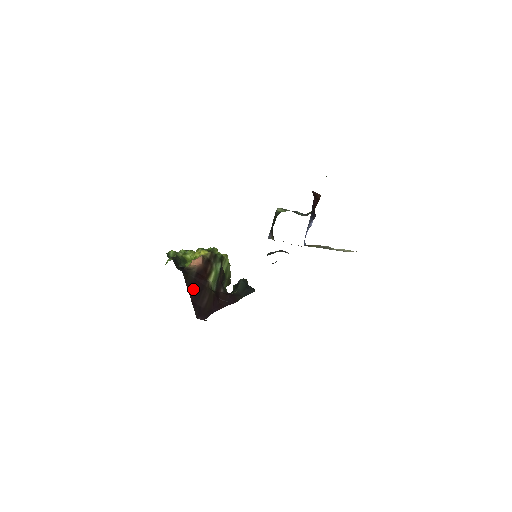
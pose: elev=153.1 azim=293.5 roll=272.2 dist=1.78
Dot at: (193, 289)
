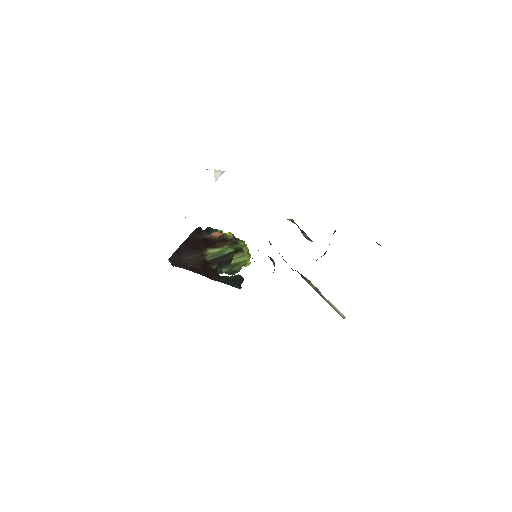
Dot at: (189, 243)
